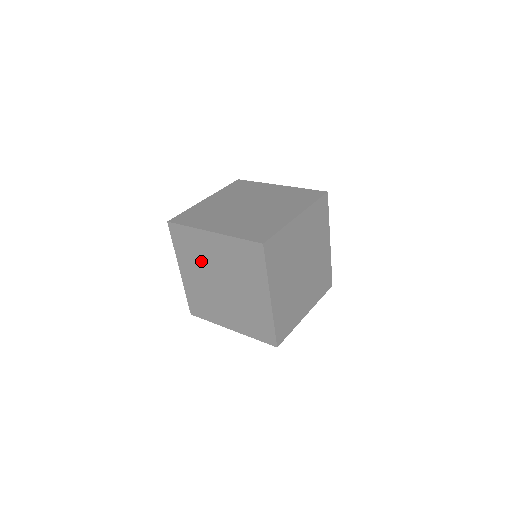
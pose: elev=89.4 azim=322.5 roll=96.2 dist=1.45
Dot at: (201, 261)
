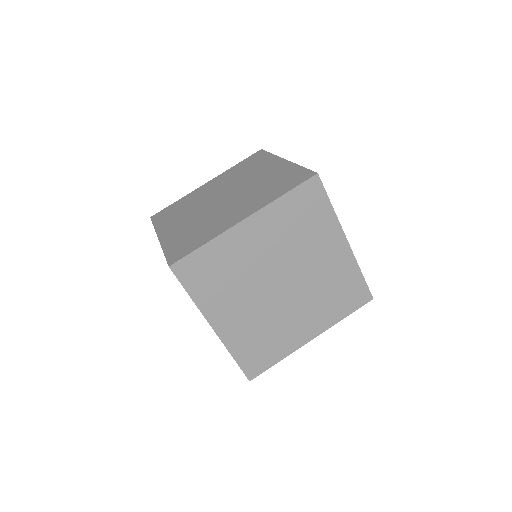
Dot at: occluded
